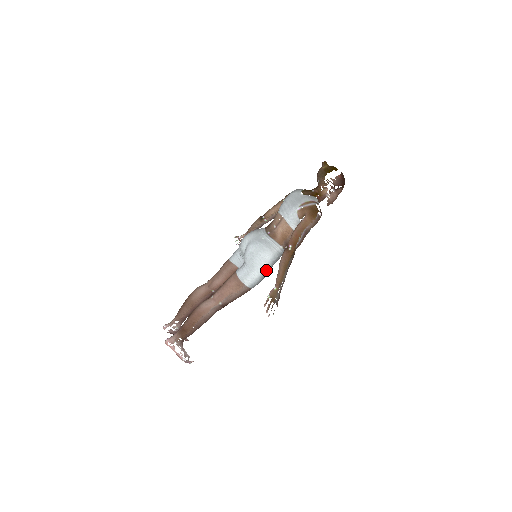
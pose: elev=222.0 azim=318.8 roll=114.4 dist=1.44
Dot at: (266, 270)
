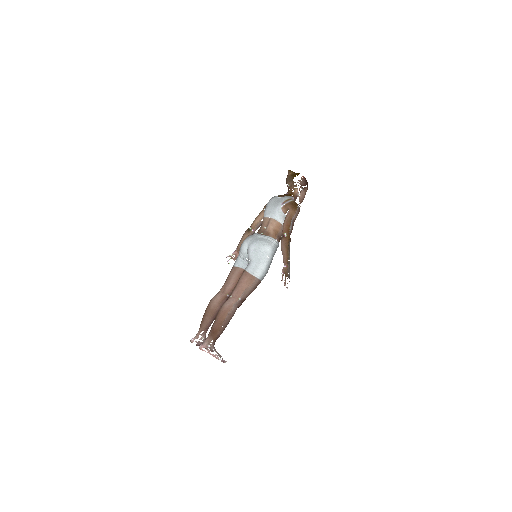
Dot at: (269, 261)
